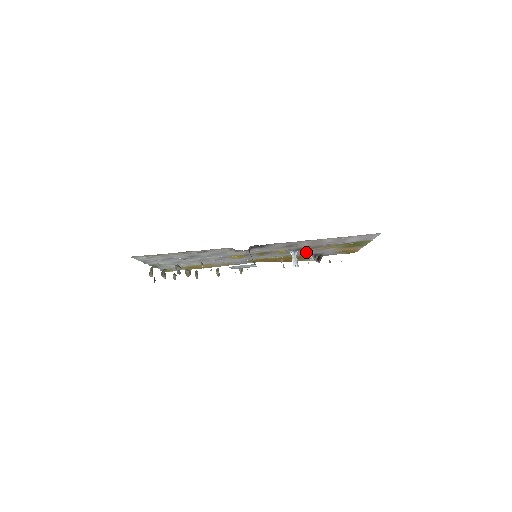
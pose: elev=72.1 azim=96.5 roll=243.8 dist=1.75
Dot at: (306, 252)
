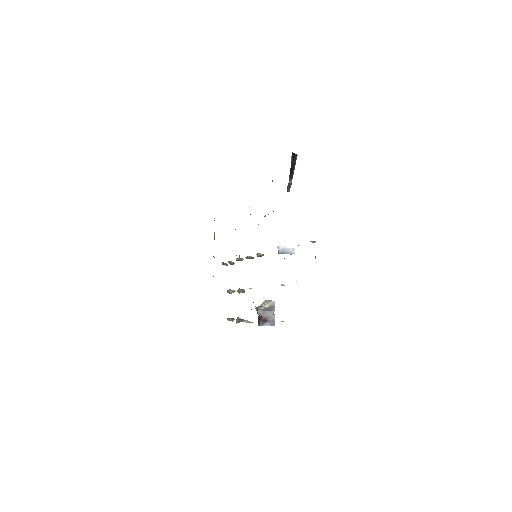
Dot at: occluded
